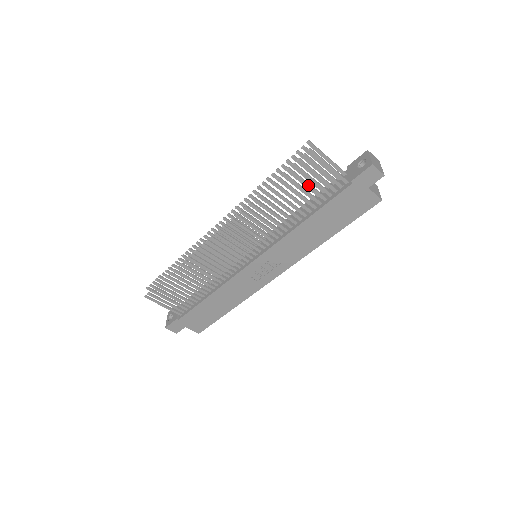
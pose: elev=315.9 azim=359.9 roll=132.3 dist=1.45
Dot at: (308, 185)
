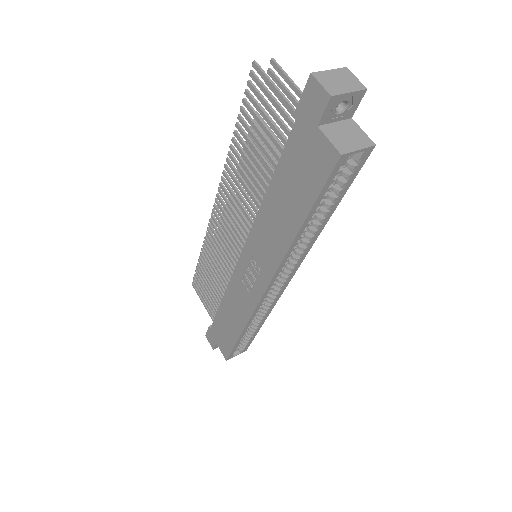
Dot at: (264, 127)
